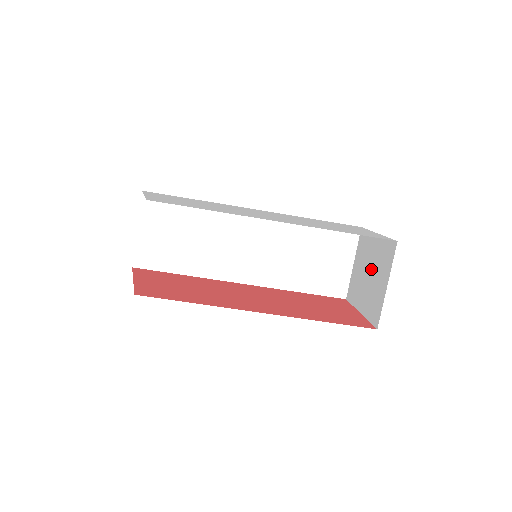
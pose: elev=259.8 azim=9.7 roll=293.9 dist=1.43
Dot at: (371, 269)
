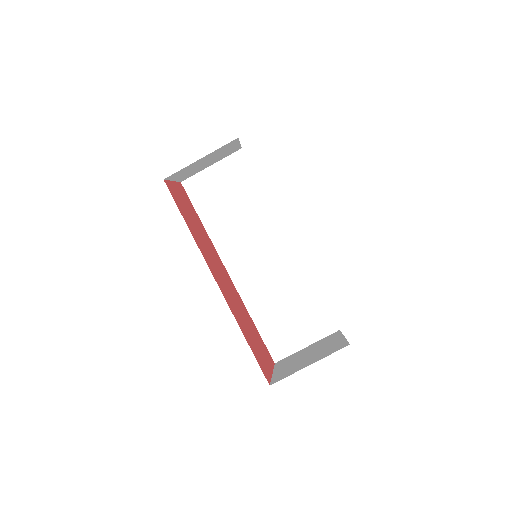
Dot at: (313, 353)
